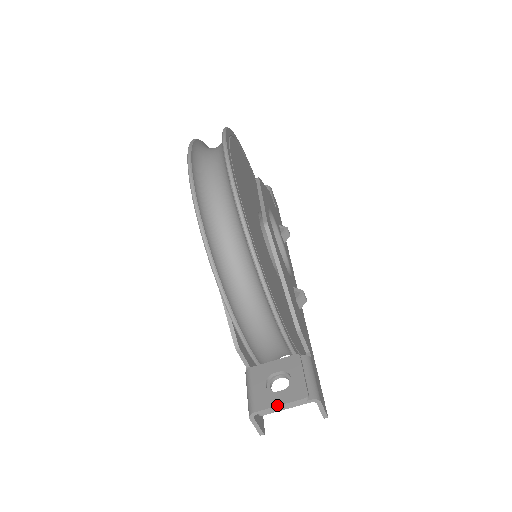
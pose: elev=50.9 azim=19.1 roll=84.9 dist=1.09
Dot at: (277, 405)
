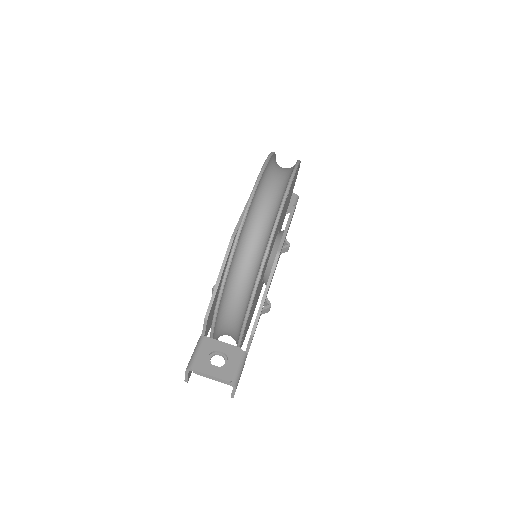
Dot at: (209, 374)
